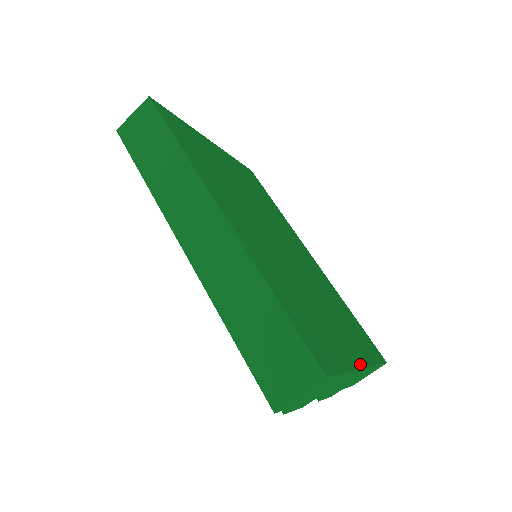
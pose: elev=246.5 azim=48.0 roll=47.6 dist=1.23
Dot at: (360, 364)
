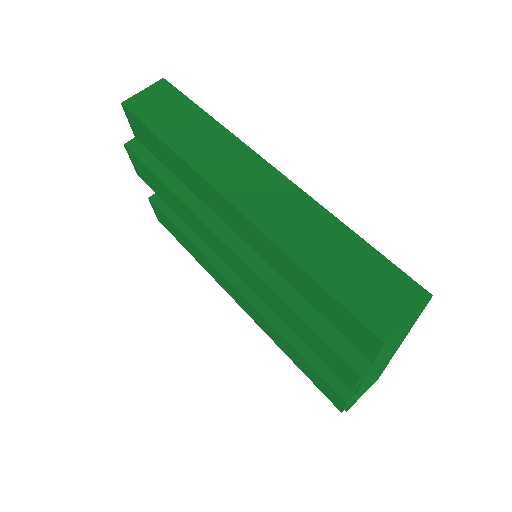
Dot at: occluded
